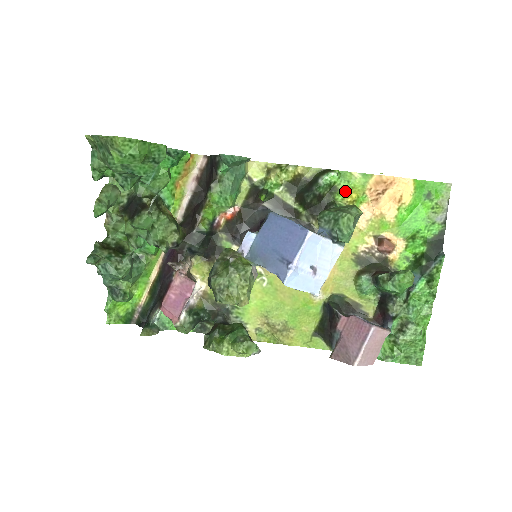
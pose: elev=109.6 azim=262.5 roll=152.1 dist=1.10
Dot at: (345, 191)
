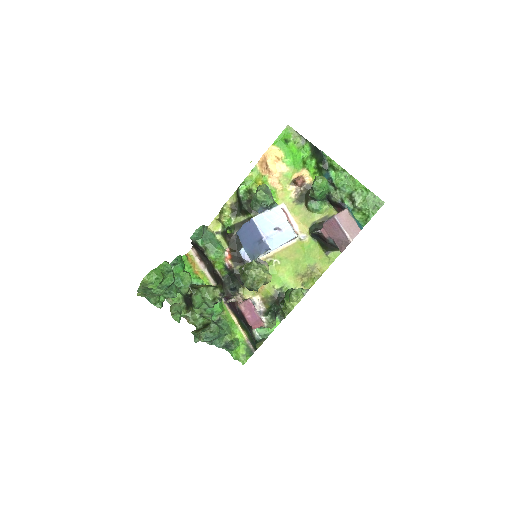
Dot at: (255, 186)
